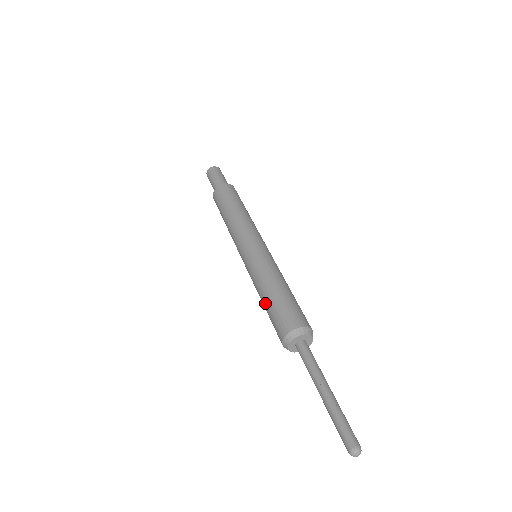
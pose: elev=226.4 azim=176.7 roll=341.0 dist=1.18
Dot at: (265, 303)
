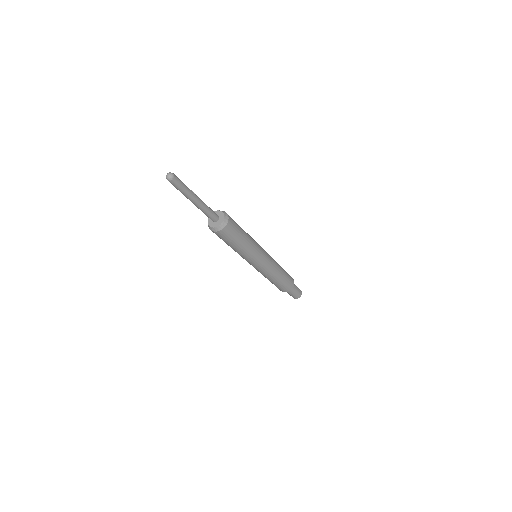
Dot at: occluded
